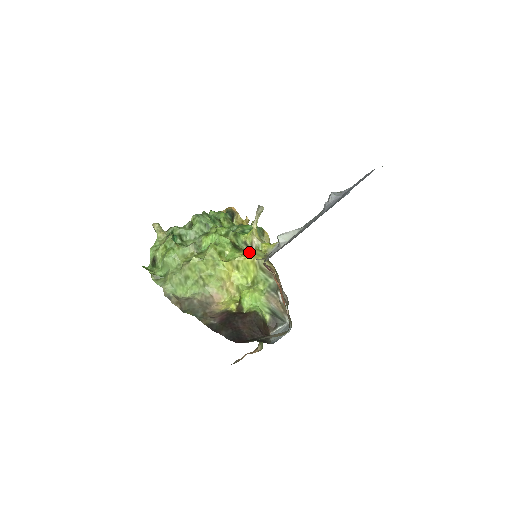
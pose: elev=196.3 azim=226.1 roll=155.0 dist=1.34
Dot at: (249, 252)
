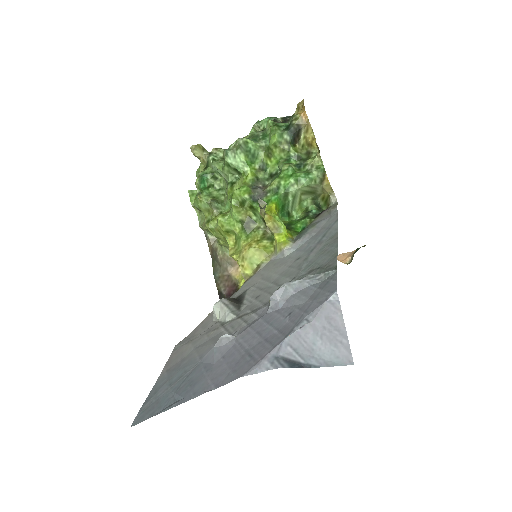
Dot at: (242, 255)
